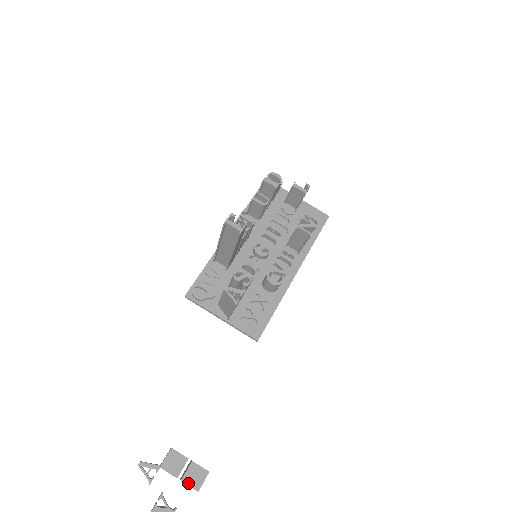
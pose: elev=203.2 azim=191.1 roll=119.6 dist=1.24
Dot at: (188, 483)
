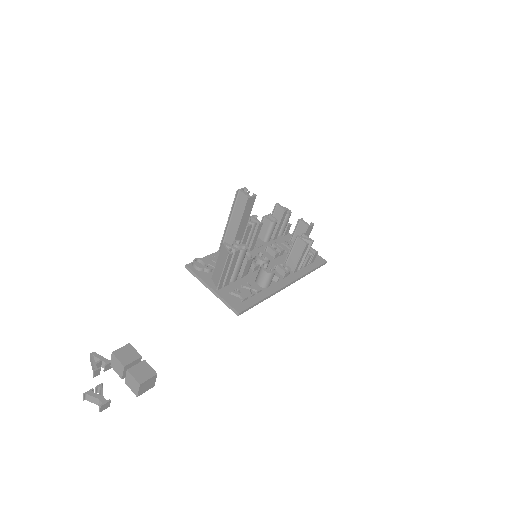
Dot at: (133, 374)
